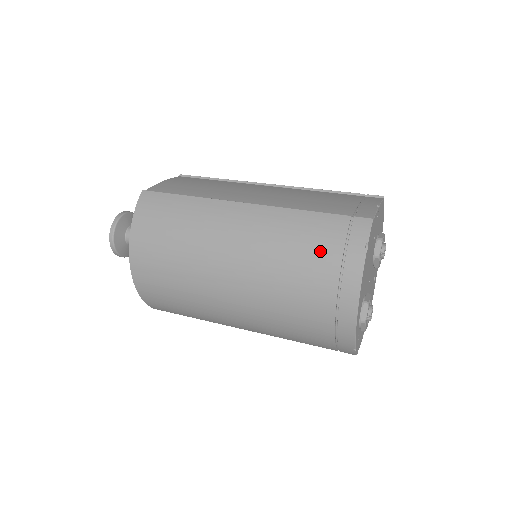
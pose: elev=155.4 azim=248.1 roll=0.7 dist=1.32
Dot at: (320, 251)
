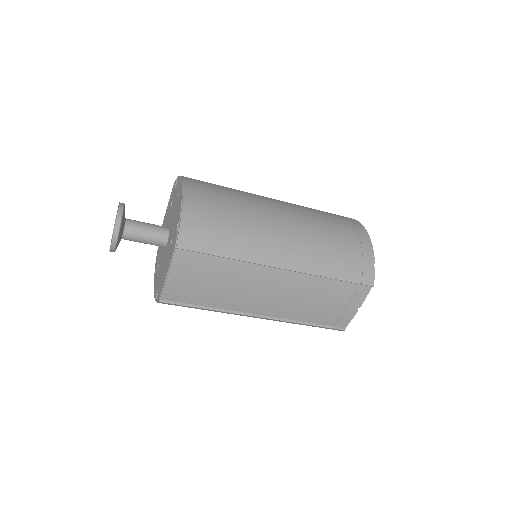
Dot at: occluded
